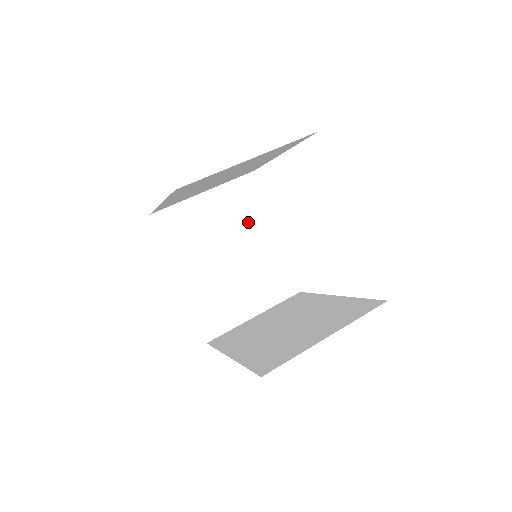
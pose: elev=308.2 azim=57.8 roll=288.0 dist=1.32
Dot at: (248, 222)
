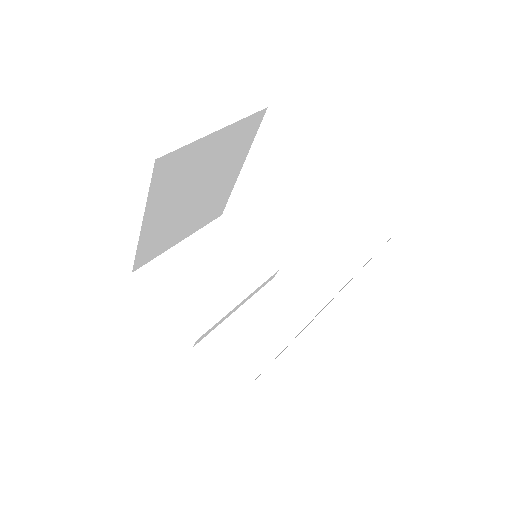
Dot at: (234, 259)
